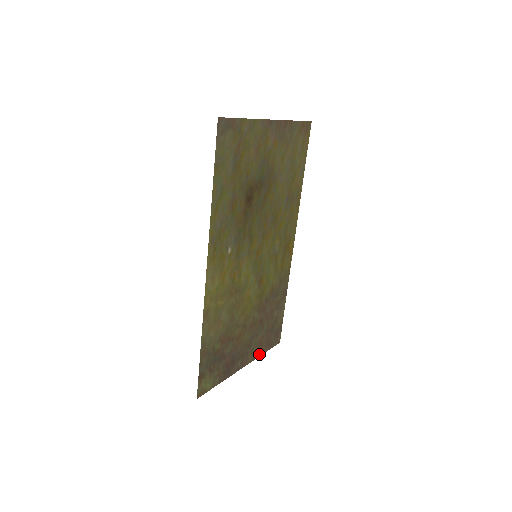
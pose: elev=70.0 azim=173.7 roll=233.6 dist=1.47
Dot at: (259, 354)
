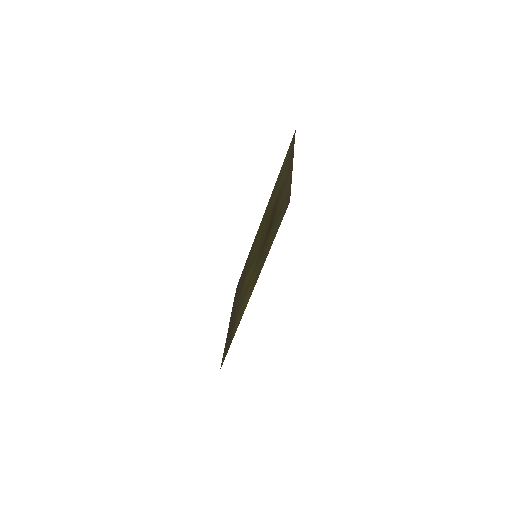
Dot at: (232, 307)
